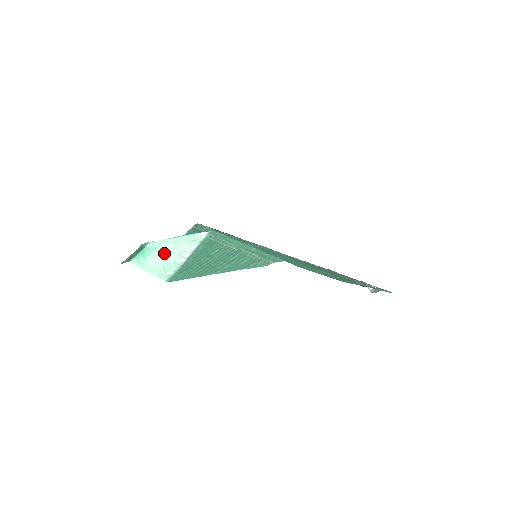
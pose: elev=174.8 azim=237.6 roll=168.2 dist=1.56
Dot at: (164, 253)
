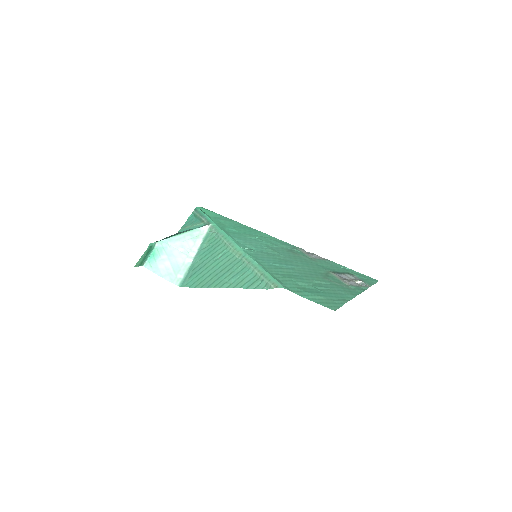
Dot at: (172, 254)
